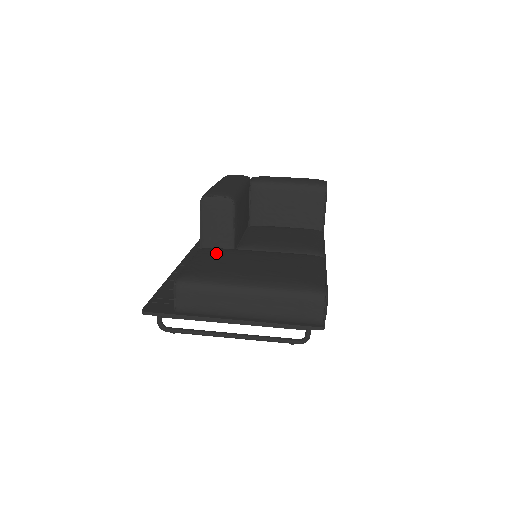
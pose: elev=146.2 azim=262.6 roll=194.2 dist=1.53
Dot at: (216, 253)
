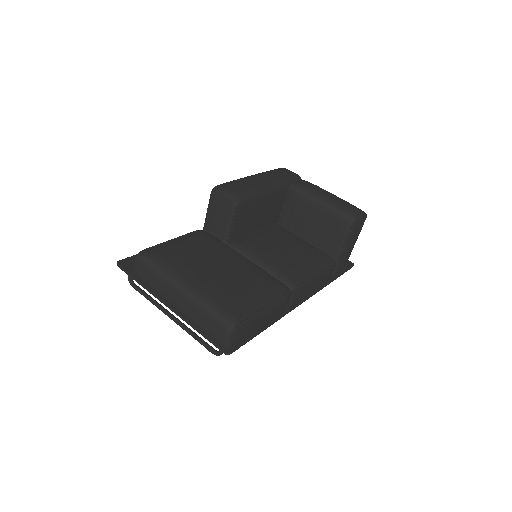
Dot at: (201, 241)
